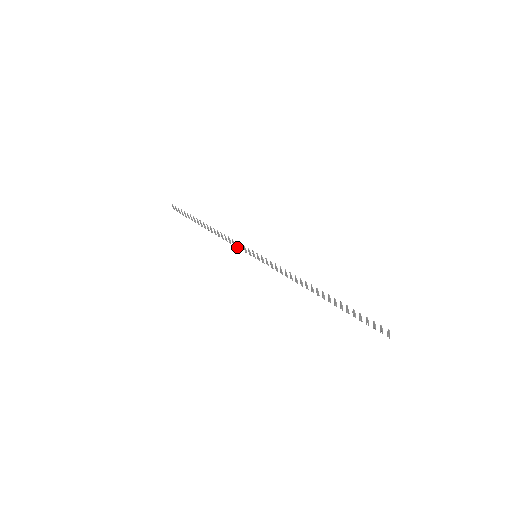
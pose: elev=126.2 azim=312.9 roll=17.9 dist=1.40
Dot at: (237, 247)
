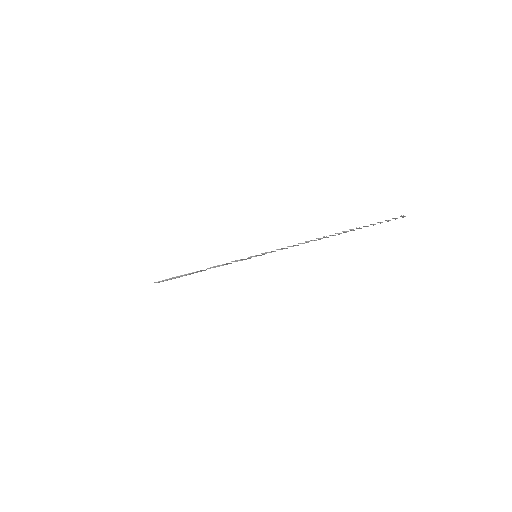
Dot at: occluded
